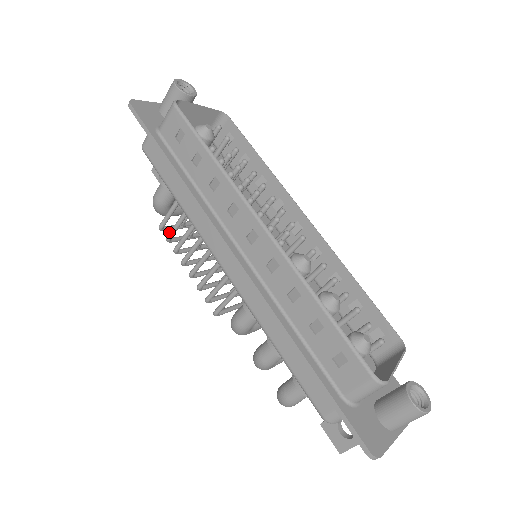
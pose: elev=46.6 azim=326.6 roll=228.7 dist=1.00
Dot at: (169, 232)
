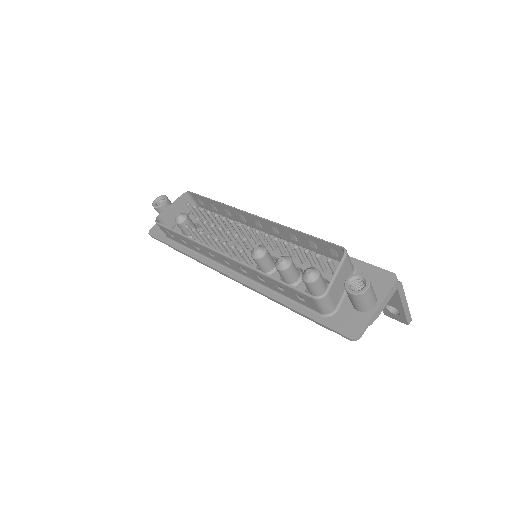
Dot at: occluded
